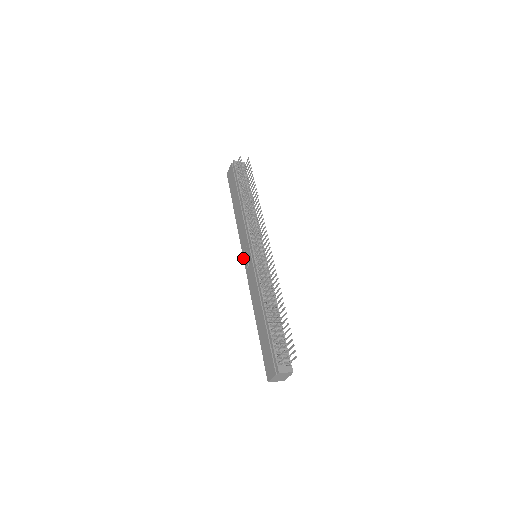
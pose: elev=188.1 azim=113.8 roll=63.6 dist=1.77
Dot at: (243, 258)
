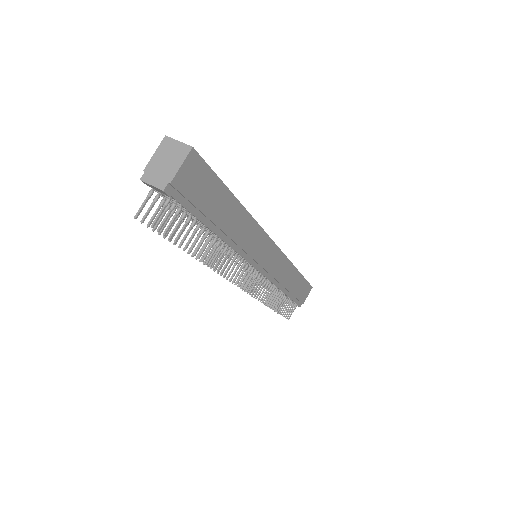
Dot at: occluded
